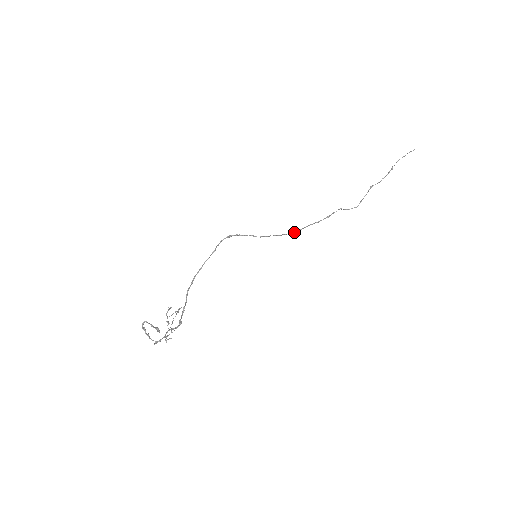
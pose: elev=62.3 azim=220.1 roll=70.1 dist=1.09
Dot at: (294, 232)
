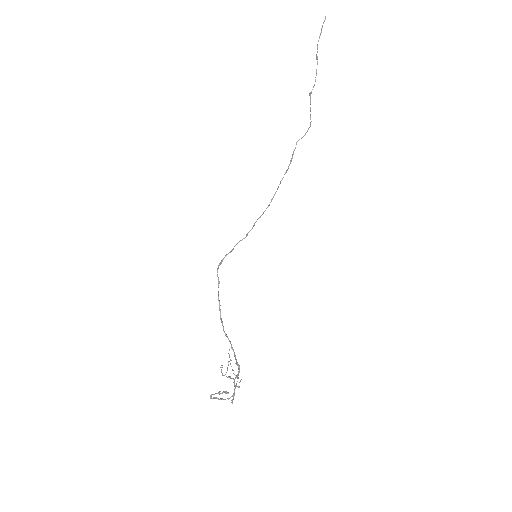
Dot at: occluded
